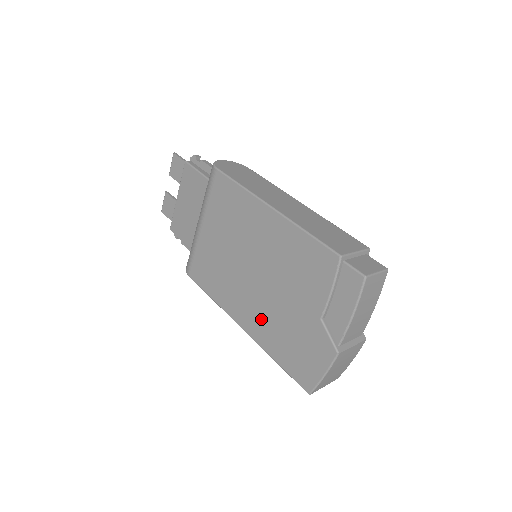
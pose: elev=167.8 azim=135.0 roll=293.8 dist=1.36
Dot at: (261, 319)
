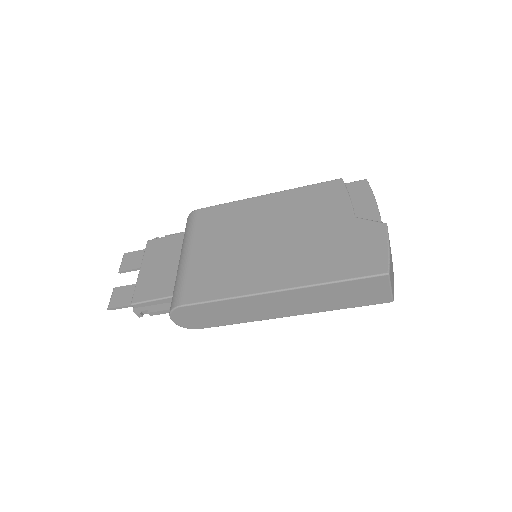
Dot at: (297, 263)
